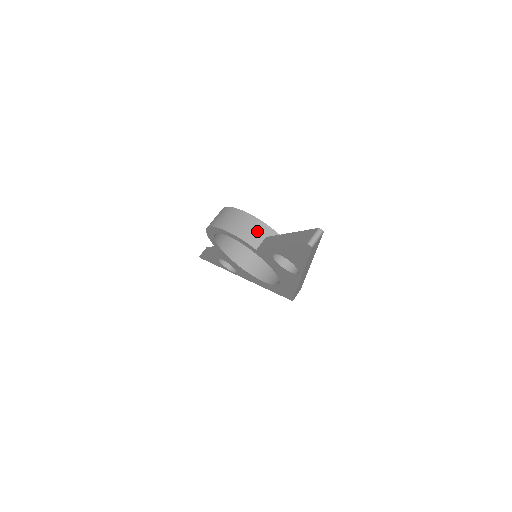
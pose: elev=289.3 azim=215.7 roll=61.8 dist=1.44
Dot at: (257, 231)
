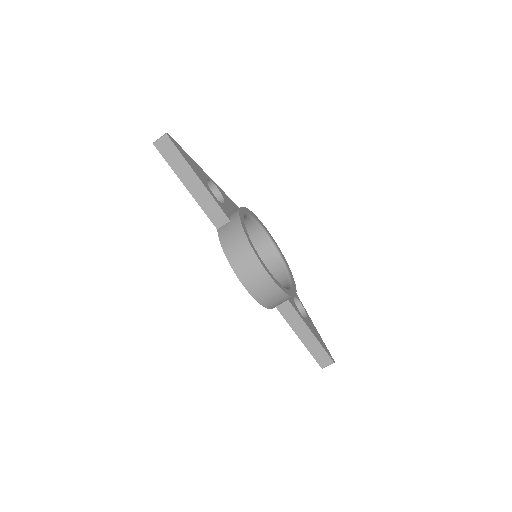
Dot at: occluded
